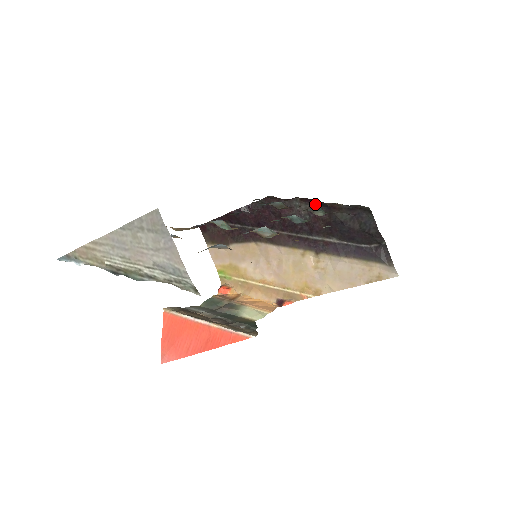
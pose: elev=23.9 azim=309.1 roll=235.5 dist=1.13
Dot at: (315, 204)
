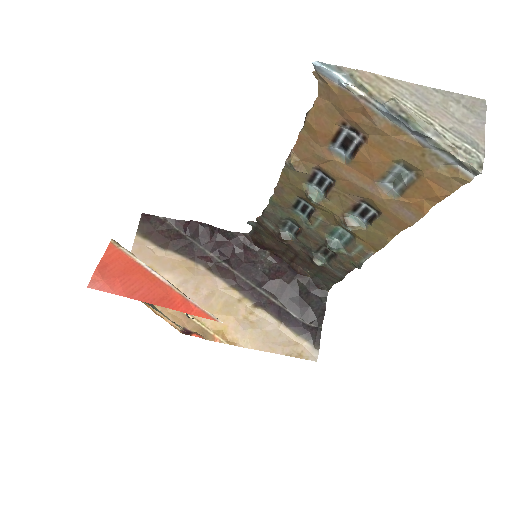
Dot at: (281, 265)
